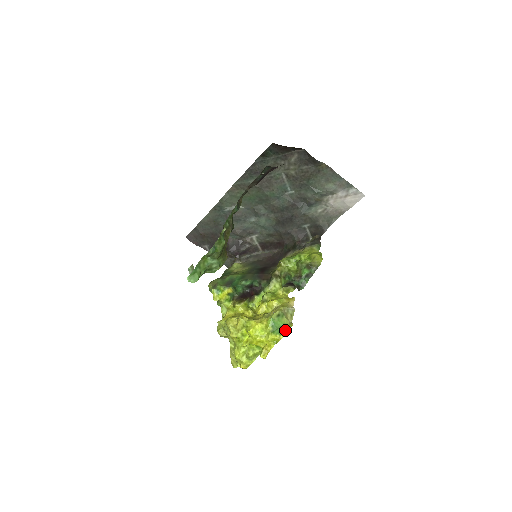
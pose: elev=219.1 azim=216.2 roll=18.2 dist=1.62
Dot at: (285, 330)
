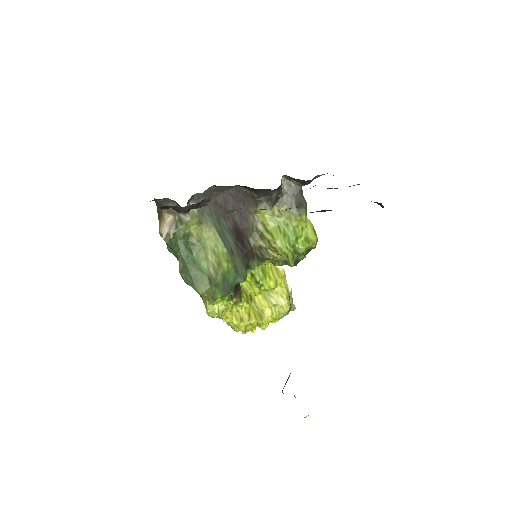
Dot at: occluded
